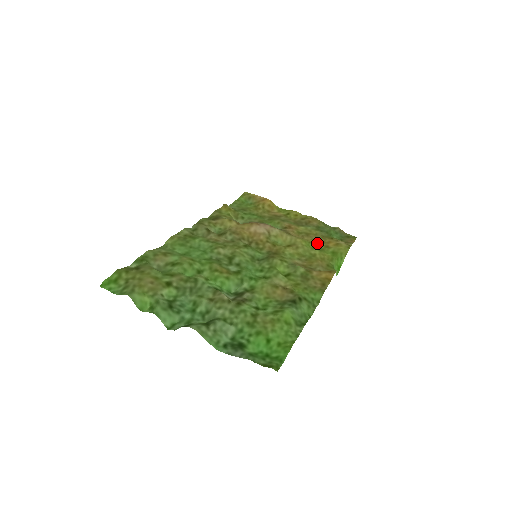
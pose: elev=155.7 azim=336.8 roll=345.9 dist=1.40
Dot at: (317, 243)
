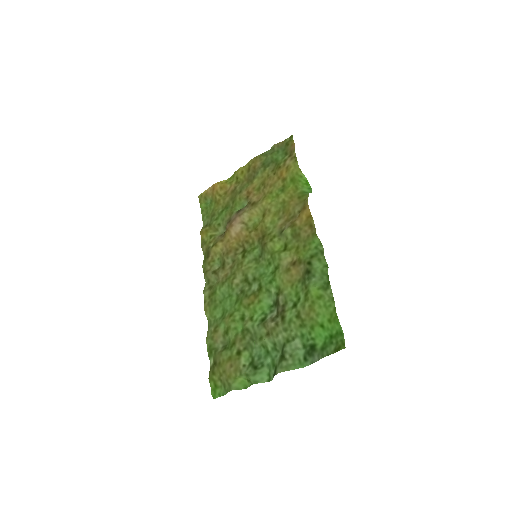
Dot at: (276, 186)
